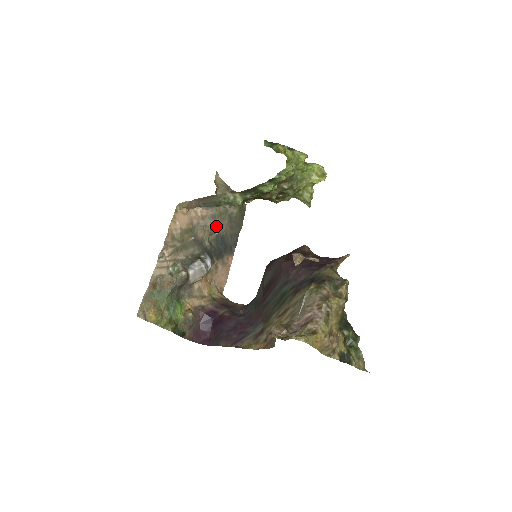
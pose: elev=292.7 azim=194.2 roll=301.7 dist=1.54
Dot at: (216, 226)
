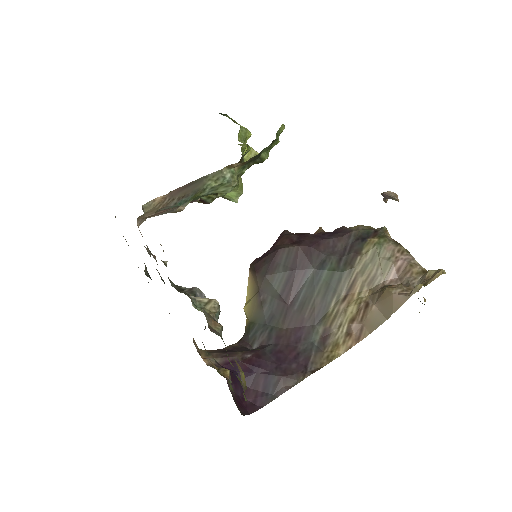
Dot at: occluded
